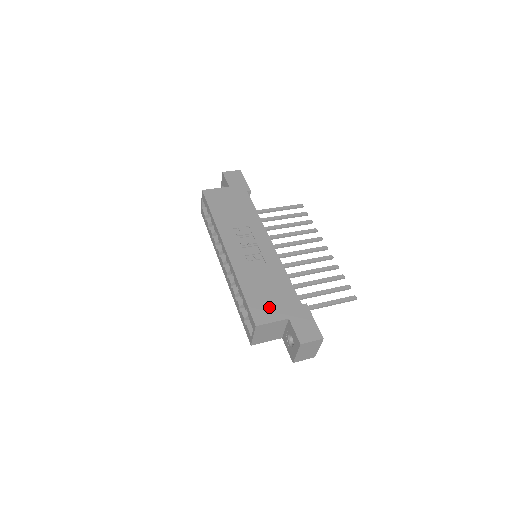
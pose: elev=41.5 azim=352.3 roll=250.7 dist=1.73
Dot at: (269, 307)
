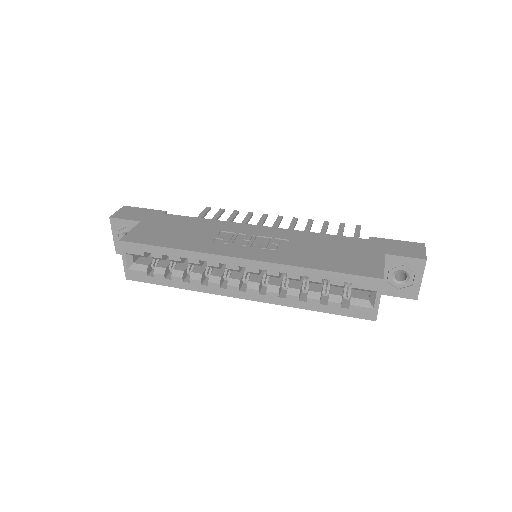
Dot at: (360, 260)
